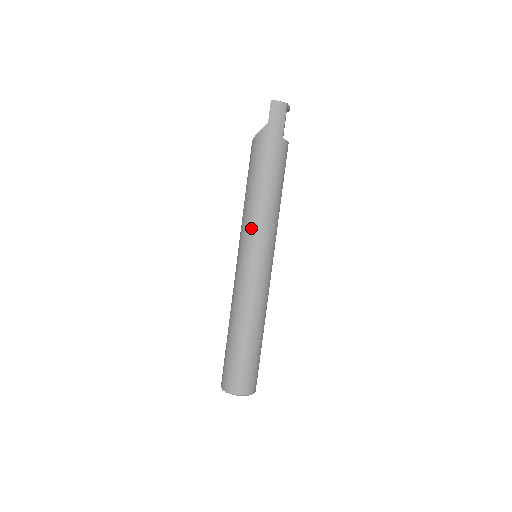
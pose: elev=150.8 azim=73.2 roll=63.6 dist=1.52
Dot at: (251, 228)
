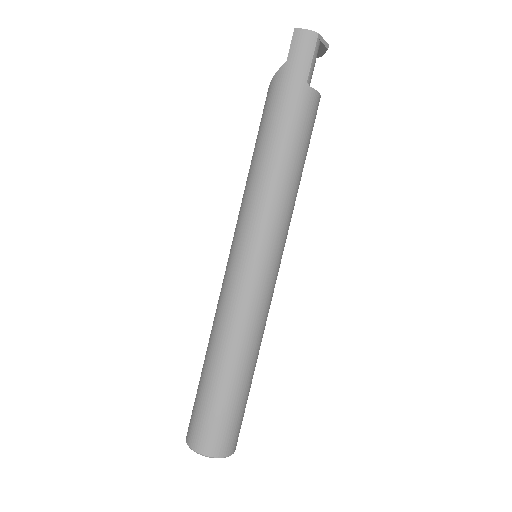
Dot at: (246, 212)
